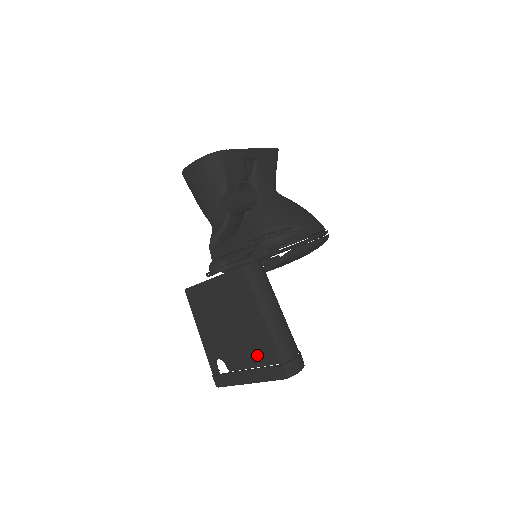
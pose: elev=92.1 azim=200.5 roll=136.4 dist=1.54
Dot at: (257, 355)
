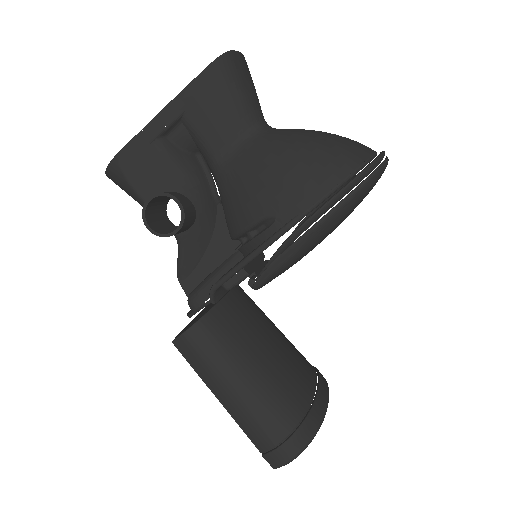
Dot at: occluded
